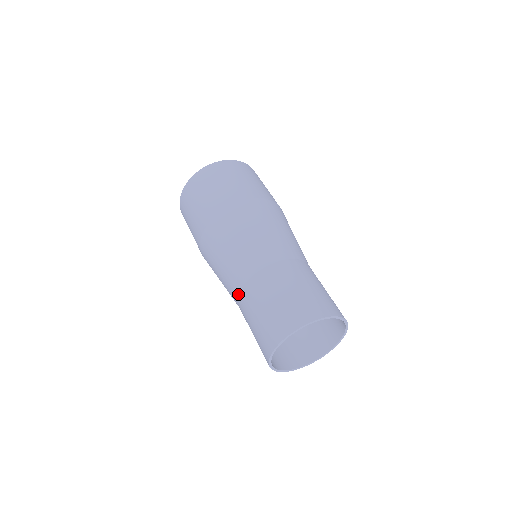
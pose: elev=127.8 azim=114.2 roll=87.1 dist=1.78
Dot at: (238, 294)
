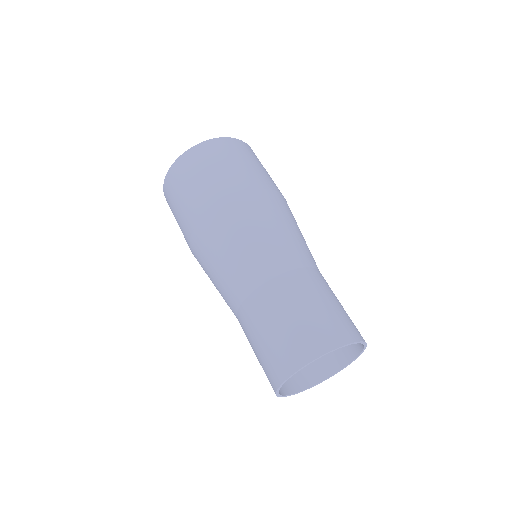
Dot at: occluded
